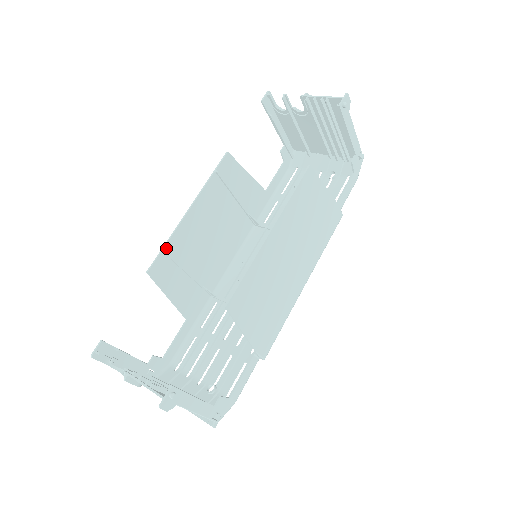
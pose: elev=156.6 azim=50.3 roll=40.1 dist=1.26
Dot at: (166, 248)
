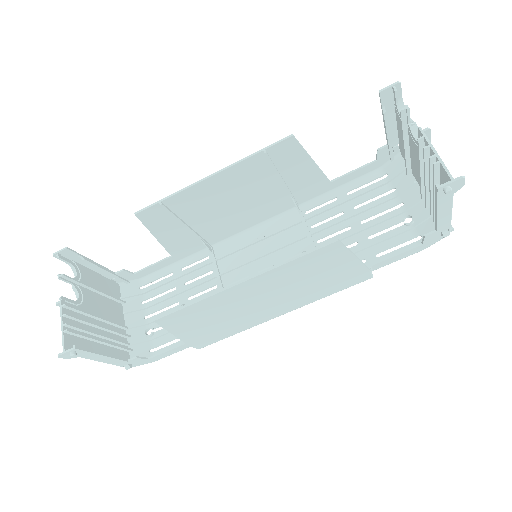
Dot at: (166, 201)
